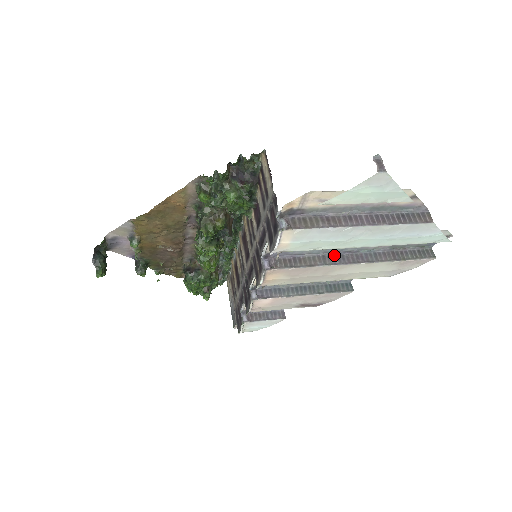
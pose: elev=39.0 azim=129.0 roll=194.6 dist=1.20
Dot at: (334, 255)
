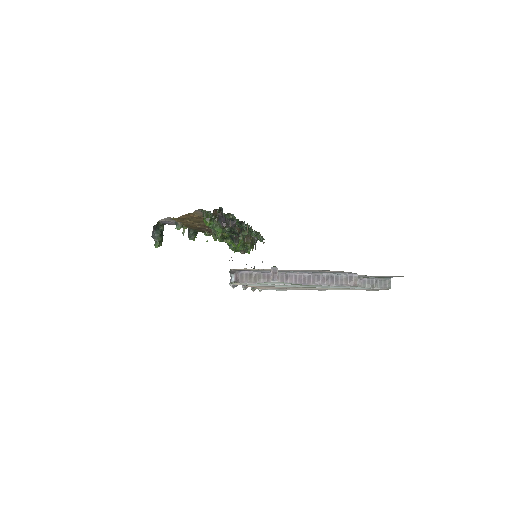
Dot at: occluded
